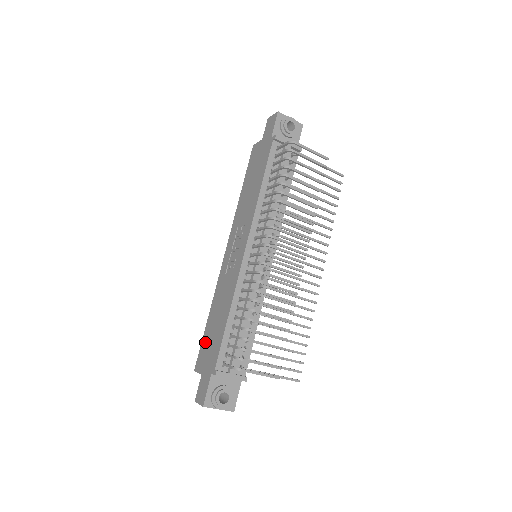
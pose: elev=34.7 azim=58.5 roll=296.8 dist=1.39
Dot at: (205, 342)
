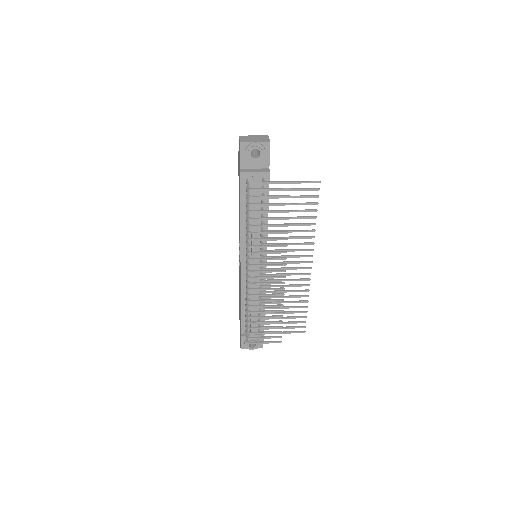
Dot at: (239, 304)
